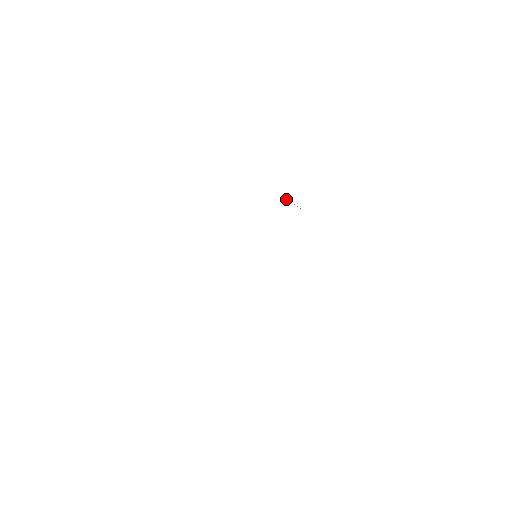
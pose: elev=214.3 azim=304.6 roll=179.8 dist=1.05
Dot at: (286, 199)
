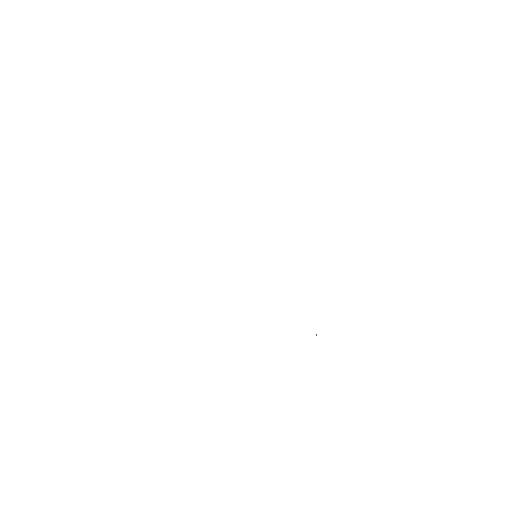
Dot at: occluded
